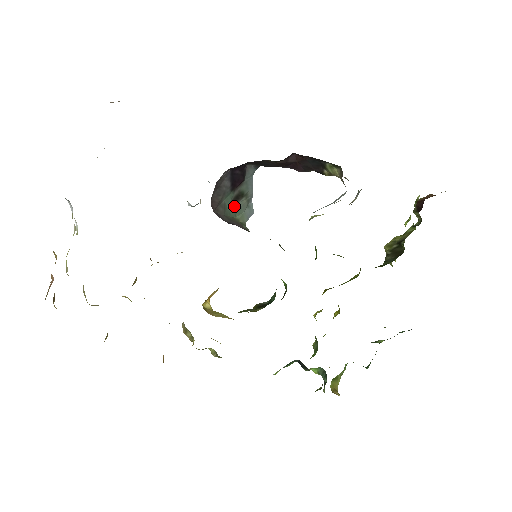
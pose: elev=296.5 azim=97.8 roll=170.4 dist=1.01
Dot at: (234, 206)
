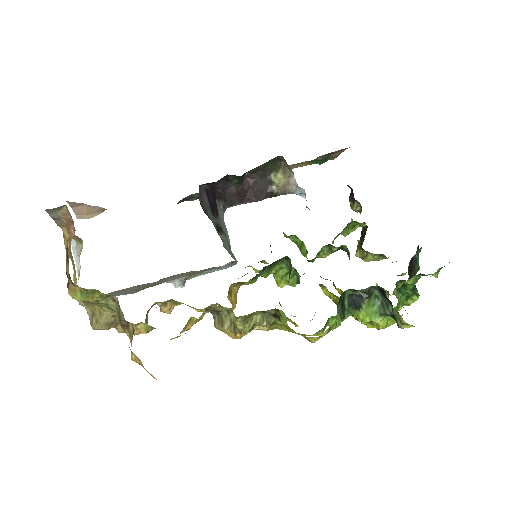
Dot at: occluded
